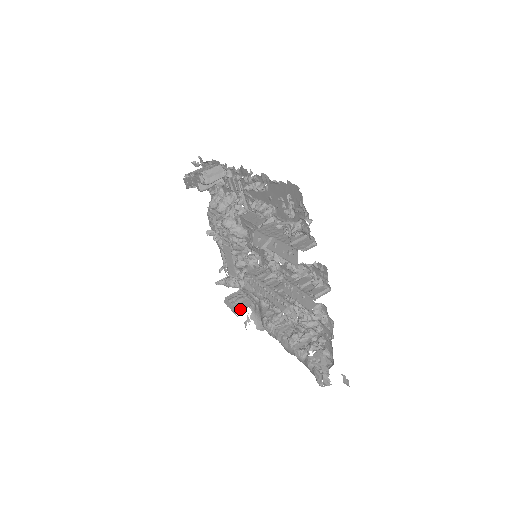
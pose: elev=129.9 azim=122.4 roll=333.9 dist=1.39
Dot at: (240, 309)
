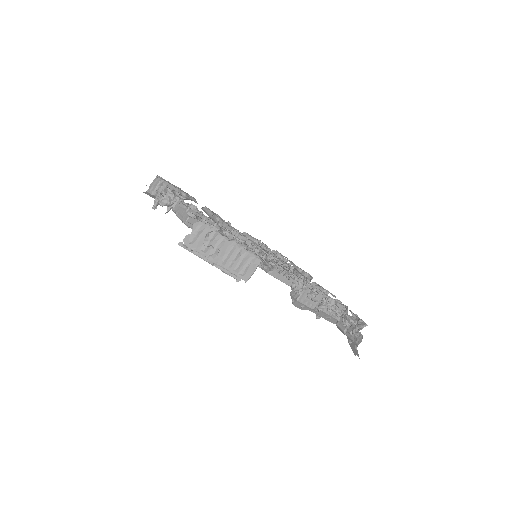
Dot at: occluded
